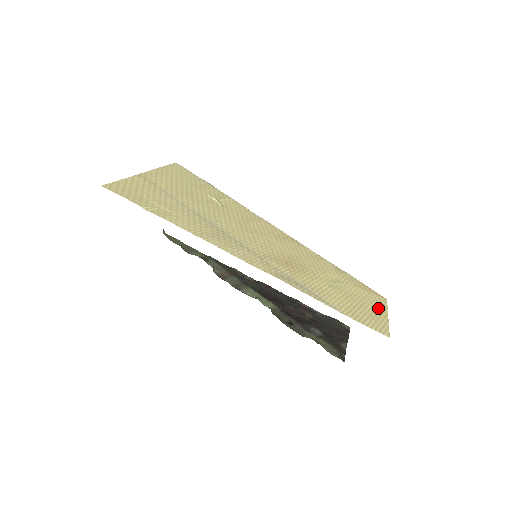
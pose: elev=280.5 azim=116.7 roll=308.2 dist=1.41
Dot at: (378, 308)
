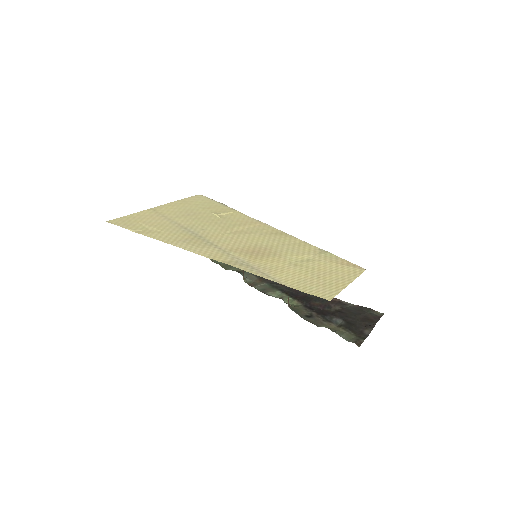
Dot at: (342, 278)
